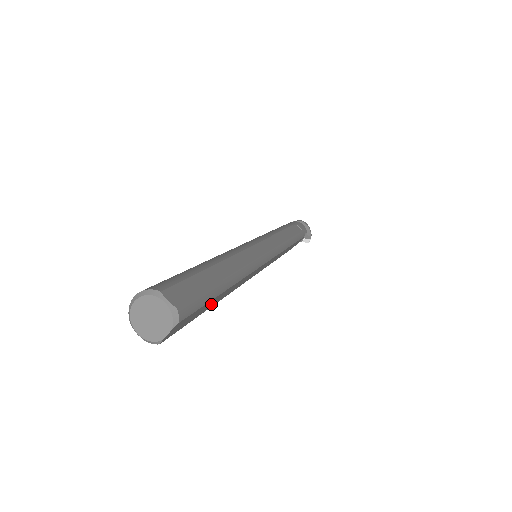
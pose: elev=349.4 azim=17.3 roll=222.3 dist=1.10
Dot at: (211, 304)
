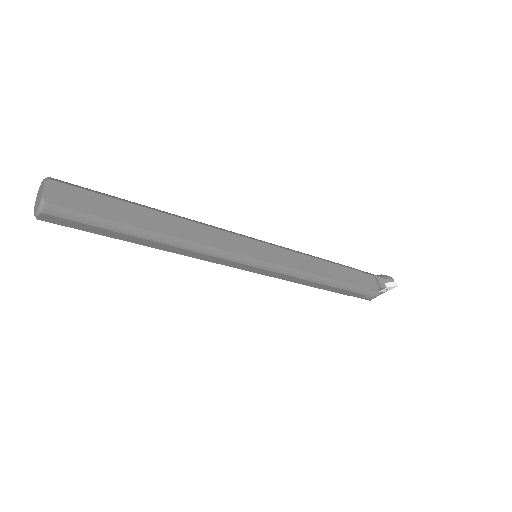
Dot at: (133, 217)
